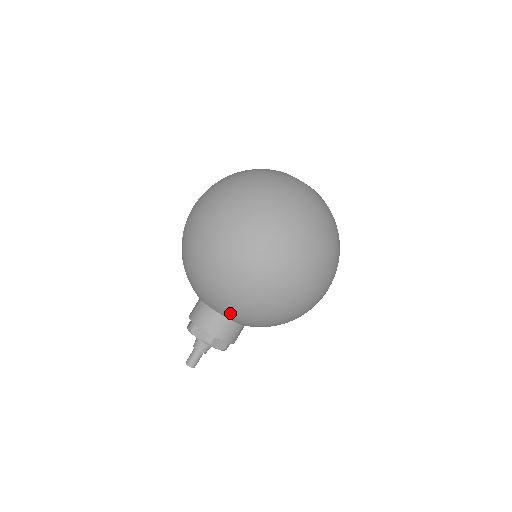
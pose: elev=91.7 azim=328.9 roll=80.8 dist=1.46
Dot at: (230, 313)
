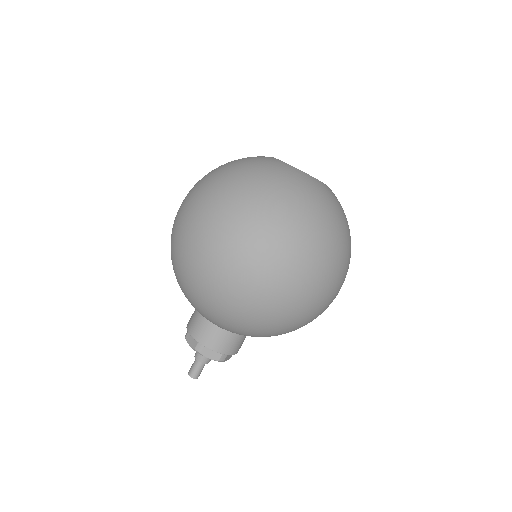
Dot at: (252, 336)
